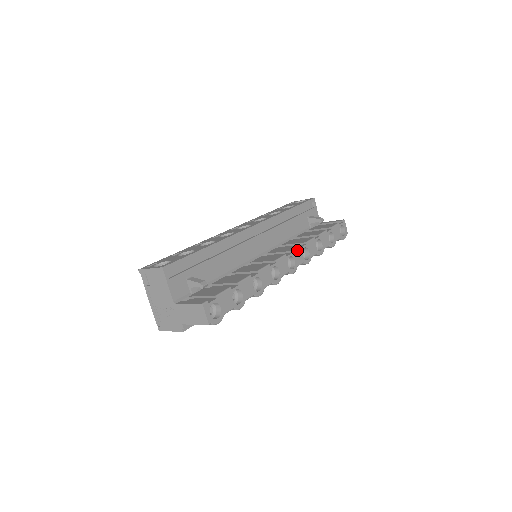
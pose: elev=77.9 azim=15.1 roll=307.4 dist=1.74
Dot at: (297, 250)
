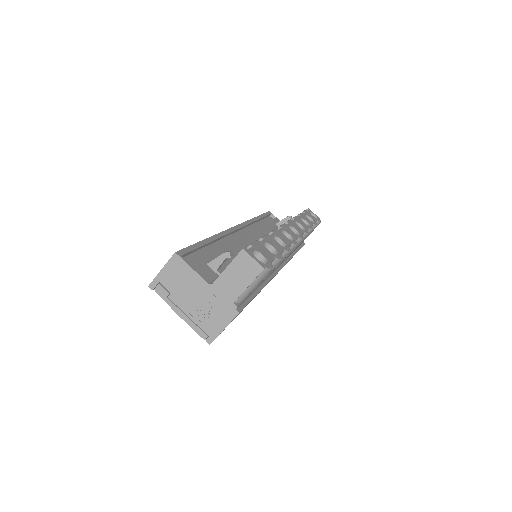
Dot at: (290, 222)
